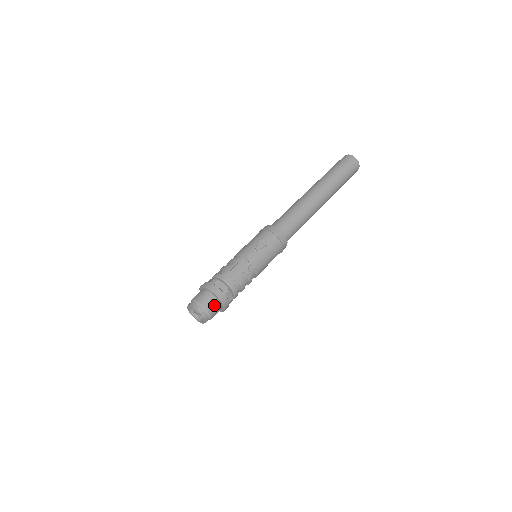
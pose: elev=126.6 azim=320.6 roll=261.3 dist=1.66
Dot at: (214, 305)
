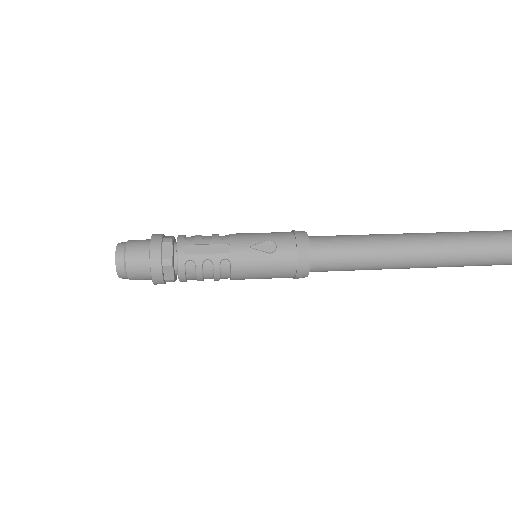
Dot at: (140, 267)
